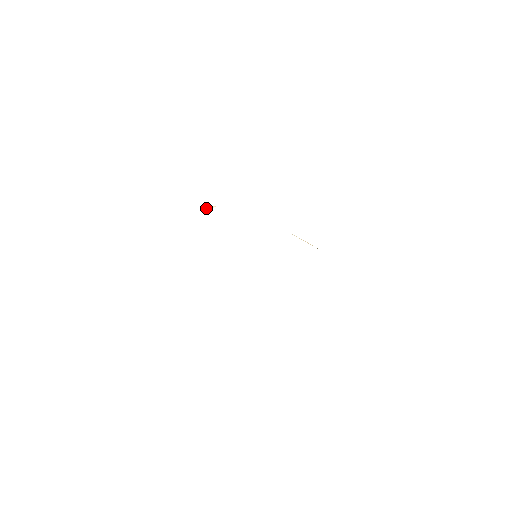
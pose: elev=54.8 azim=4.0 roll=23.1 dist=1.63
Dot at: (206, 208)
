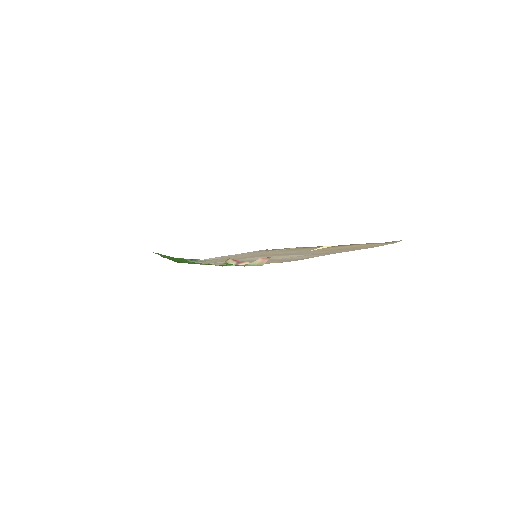
Dot at: (220, 264)
